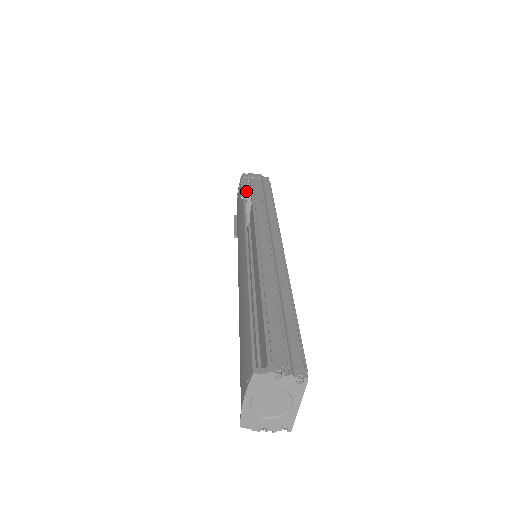
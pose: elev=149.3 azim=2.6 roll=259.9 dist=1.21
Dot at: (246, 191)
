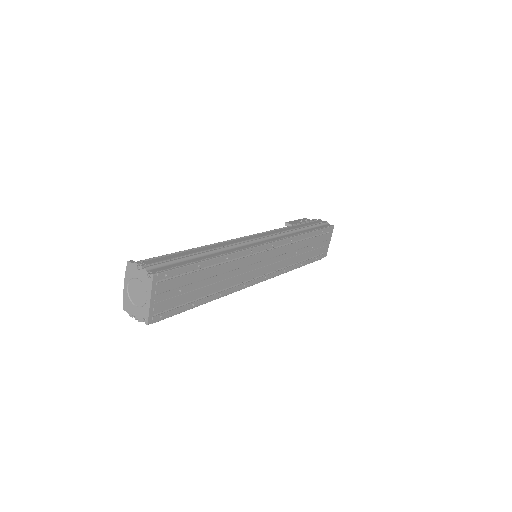
Dot at: (293, 222)
